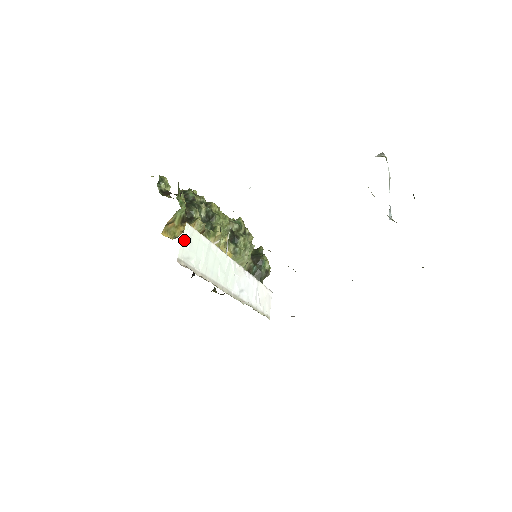
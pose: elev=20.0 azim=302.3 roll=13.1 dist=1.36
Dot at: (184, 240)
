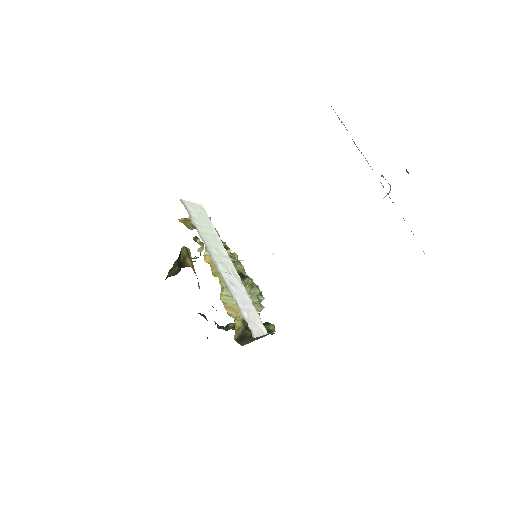
Dot at: (194, 205)
